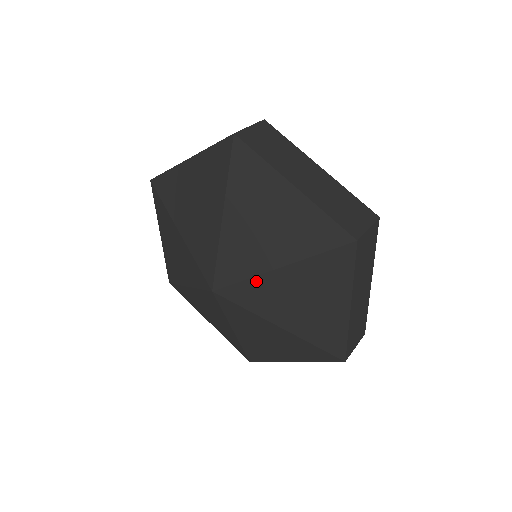
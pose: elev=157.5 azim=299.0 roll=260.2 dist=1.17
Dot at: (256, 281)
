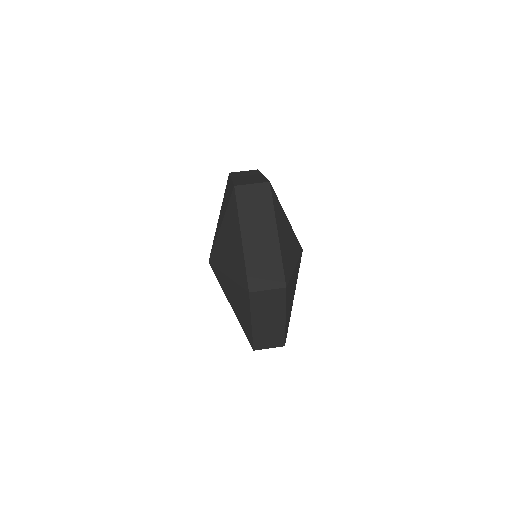
Dot at: (221, 273)
